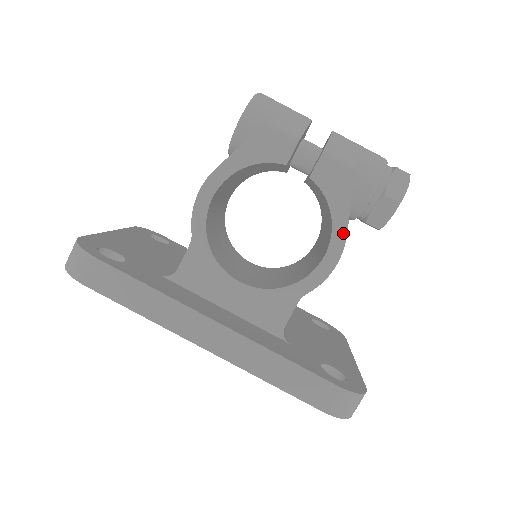
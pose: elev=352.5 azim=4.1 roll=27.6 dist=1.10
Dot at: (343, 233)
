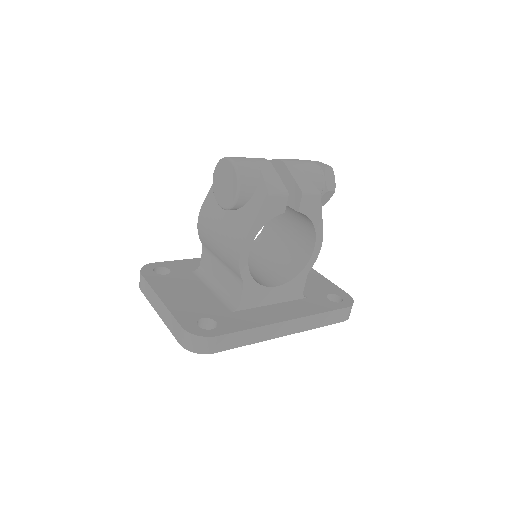
Dot at: (321, 230)
